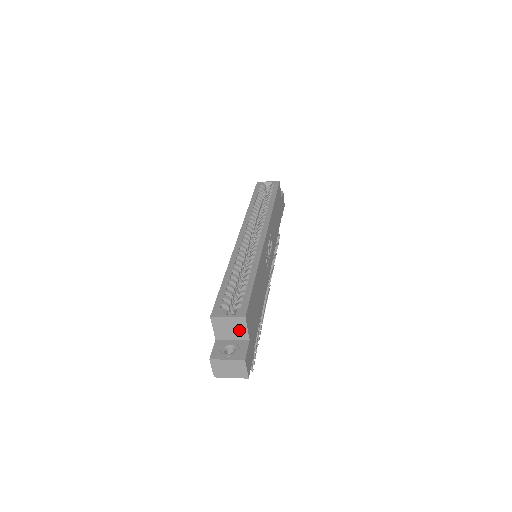
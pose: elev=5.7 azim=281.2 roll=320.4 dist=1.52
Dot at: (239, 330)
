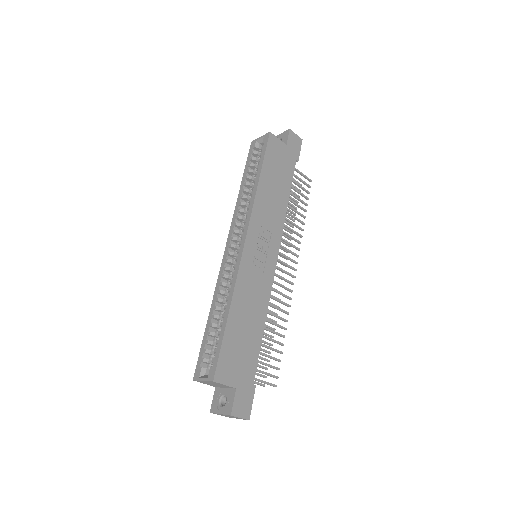
Dot at: (221, 385)
